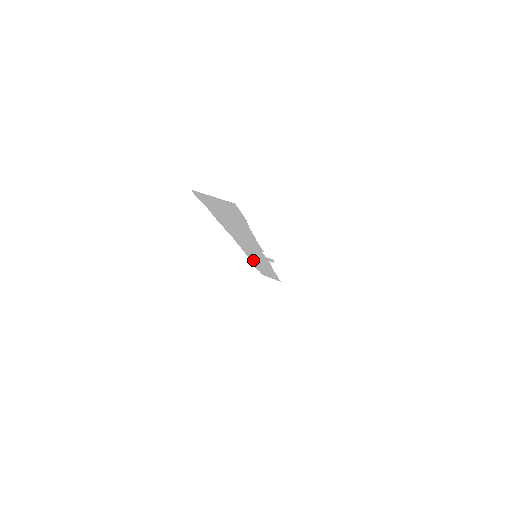
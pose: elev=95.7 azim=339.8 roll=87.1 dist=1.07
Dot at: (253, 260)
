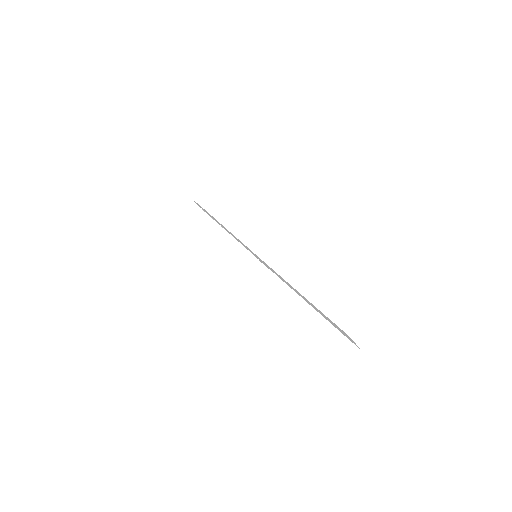
Dot at: (235, 237)
